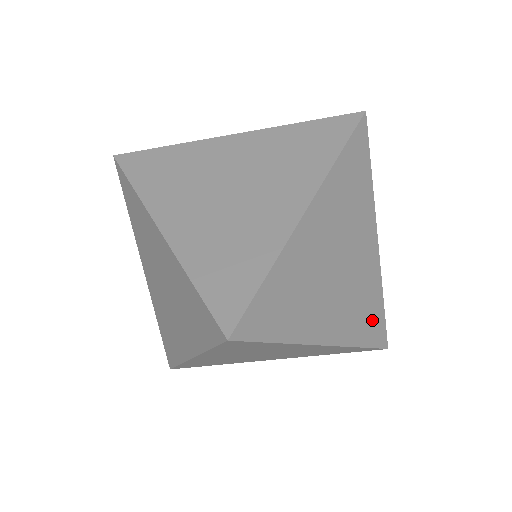
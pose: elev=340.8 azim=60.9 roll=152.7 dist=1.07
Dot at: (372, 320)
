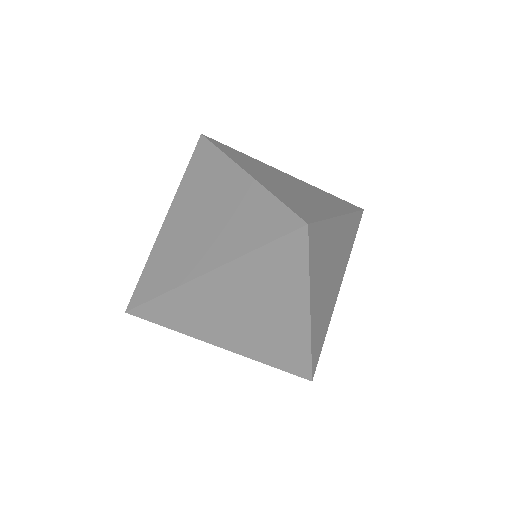
Dot at: (319, 342)
